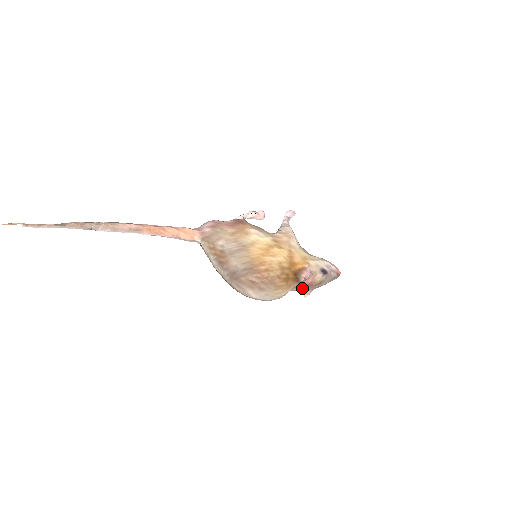
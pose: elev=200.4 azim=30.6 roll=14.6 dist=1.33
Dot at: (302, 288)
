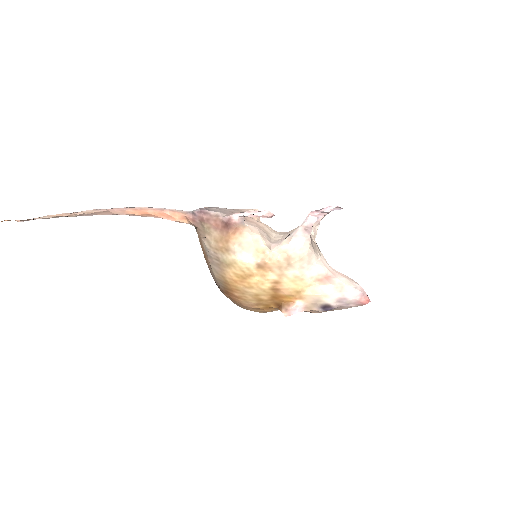
Dot at: occluded
